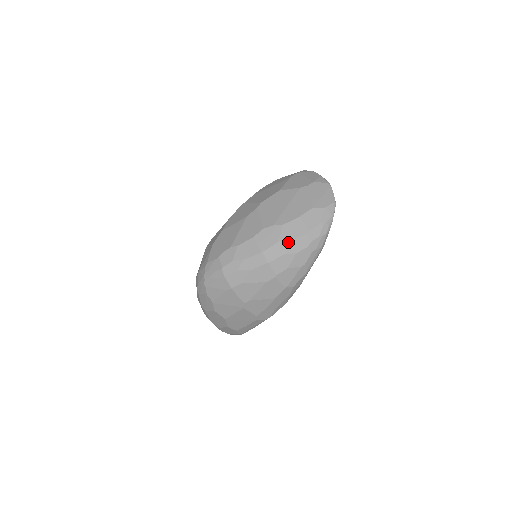
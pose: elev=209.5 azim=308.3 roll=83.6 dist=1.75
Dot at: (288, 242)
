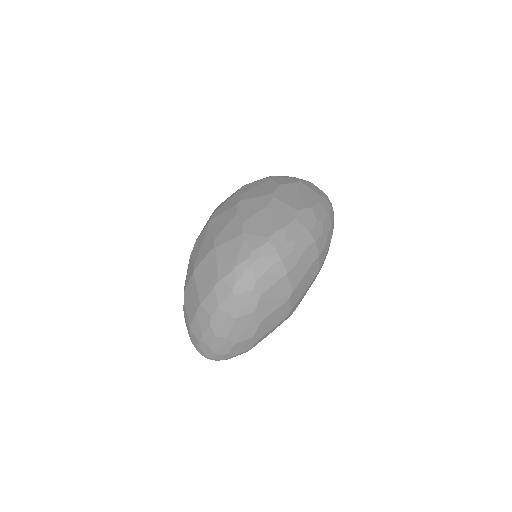
Dot at: (322, 222)
